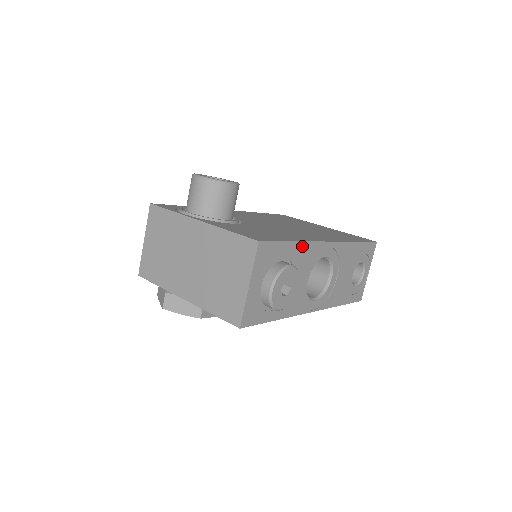
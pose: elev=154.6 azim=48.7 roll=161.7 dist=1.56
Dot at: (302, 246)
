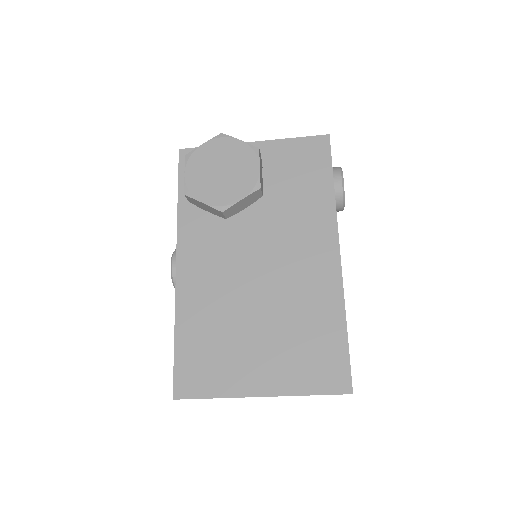
Dot at: occluded
